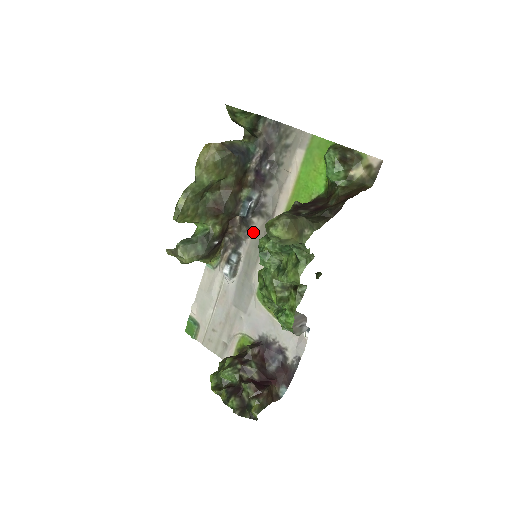
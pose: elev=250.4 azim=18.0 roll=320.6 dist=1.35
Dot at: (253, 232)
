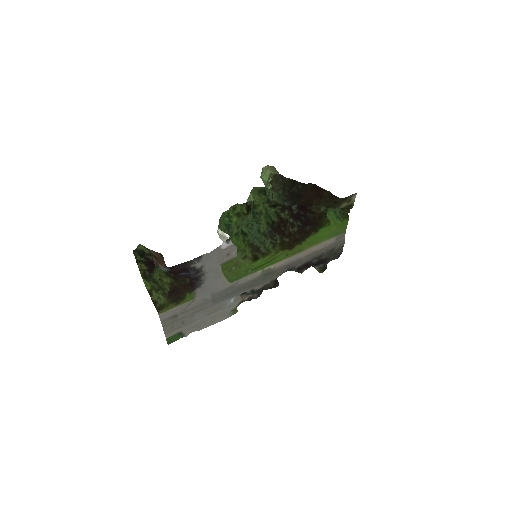
Dot at: (273, 279)
